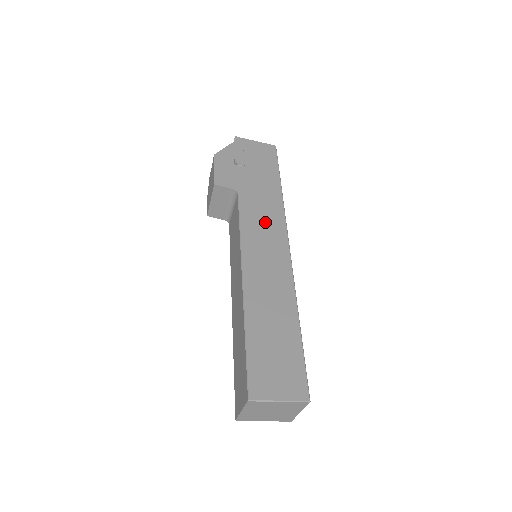
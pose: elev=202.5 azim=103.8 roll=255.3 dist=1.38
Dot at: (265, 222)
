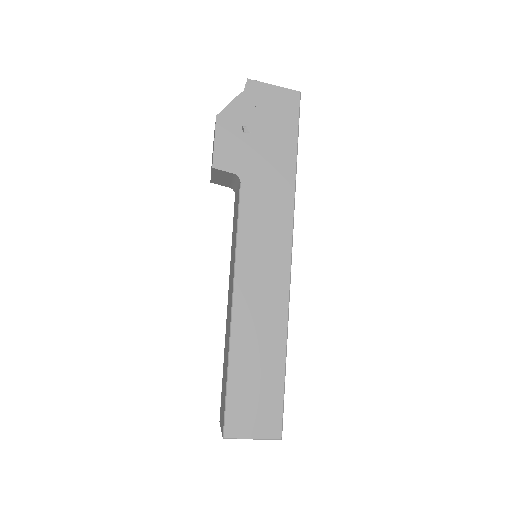
Dot at: (268, 224)
